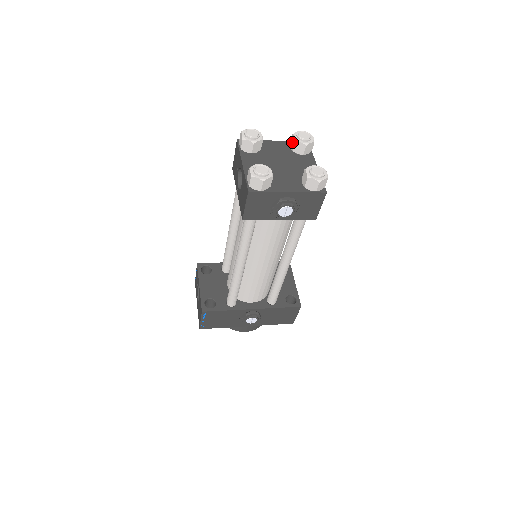
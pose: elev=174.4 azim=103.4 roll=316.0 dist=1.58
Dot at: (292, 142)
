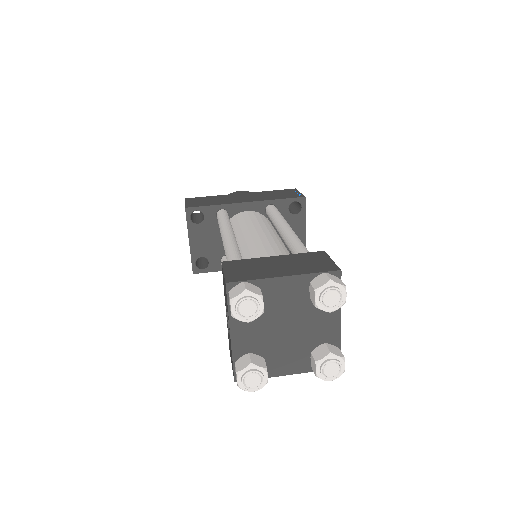
Dot at: (312, 294)
